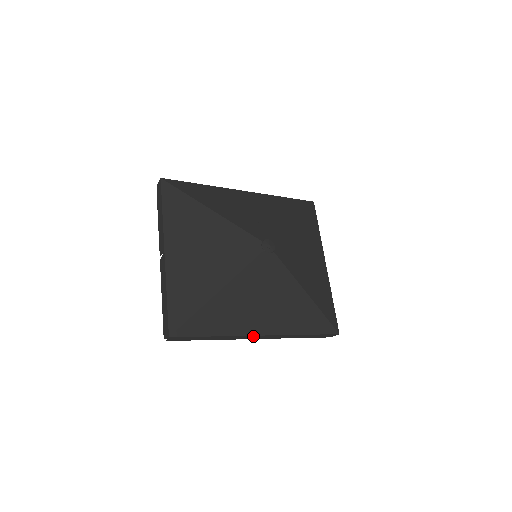
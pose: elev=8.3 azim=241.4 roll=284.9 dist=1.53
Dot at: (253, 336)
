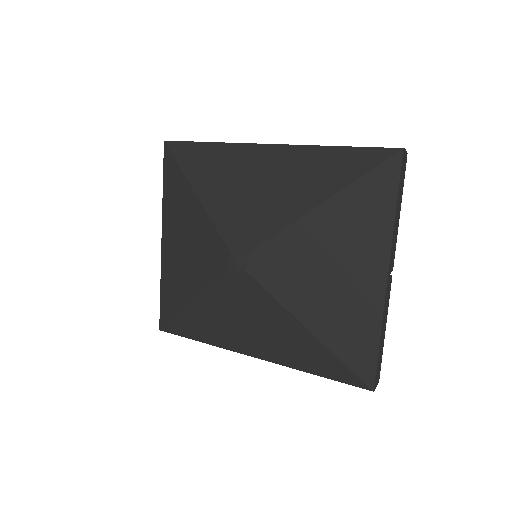
Dot at: (245, 352)
